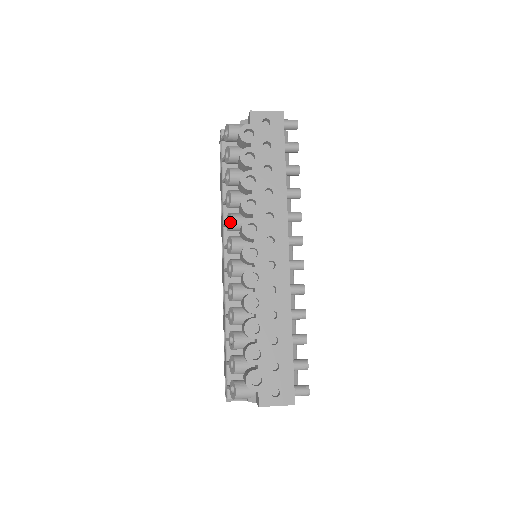
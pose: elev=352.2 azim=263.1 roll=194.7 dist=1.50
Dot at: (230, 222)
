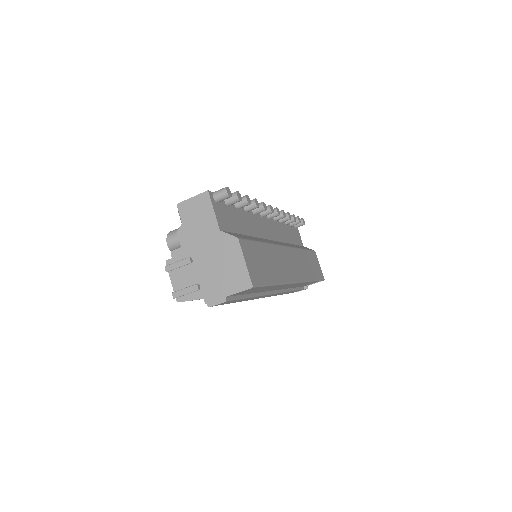
Dot at: occluded
